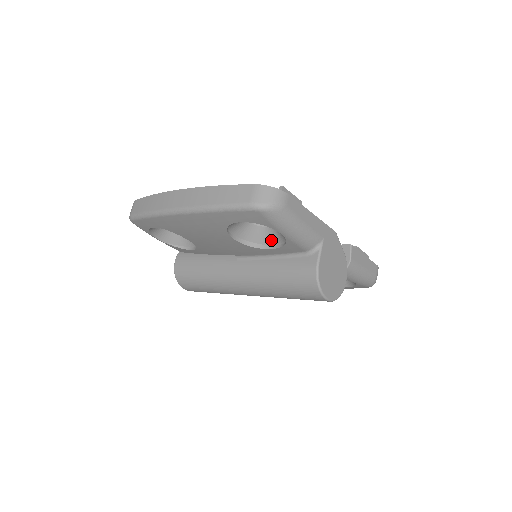
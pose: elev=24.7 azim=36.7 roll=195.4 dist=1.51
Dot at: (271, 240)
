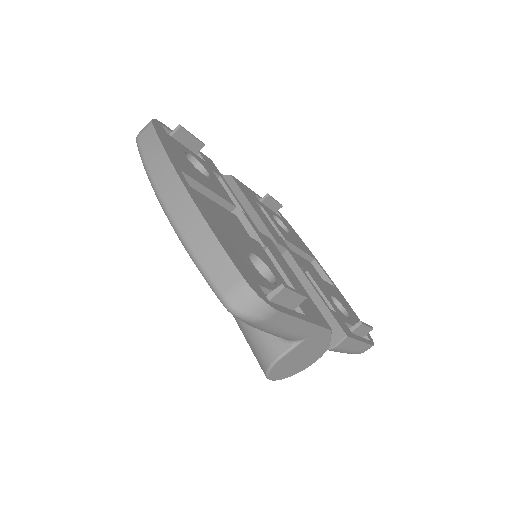
Dot at: occluded
